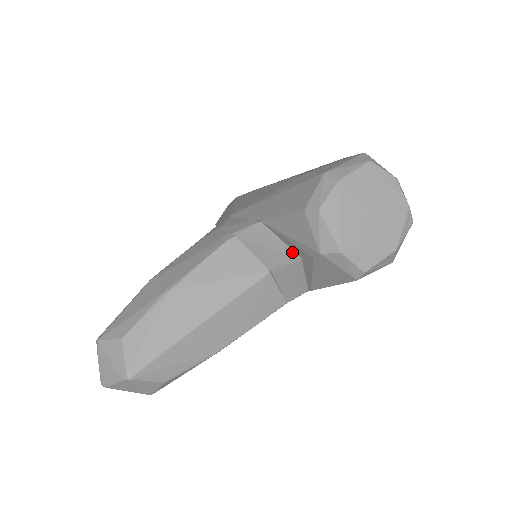
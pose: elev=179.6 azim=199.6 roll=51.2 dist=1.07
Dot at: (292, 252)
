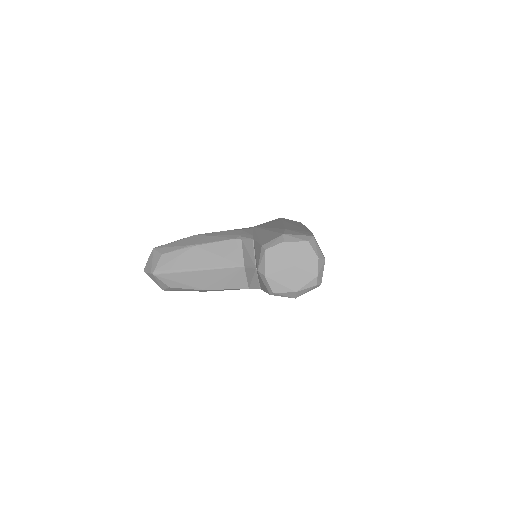
Dot at: (255, 263)
